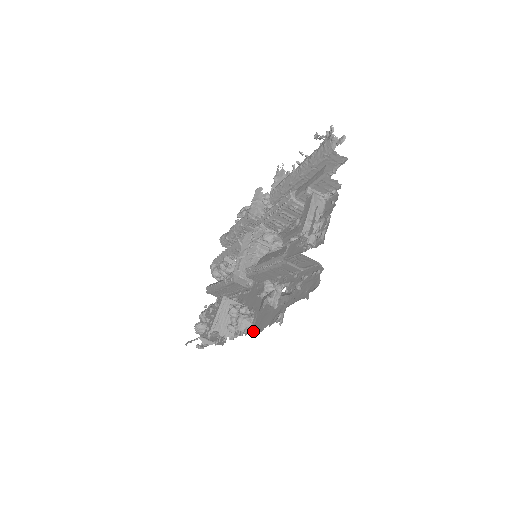
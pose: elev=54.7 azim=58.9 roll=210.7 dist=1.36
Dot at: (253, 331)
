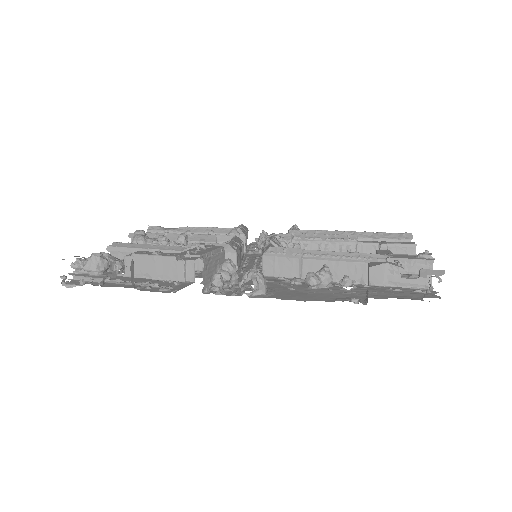
Dot at: (276, 297)
